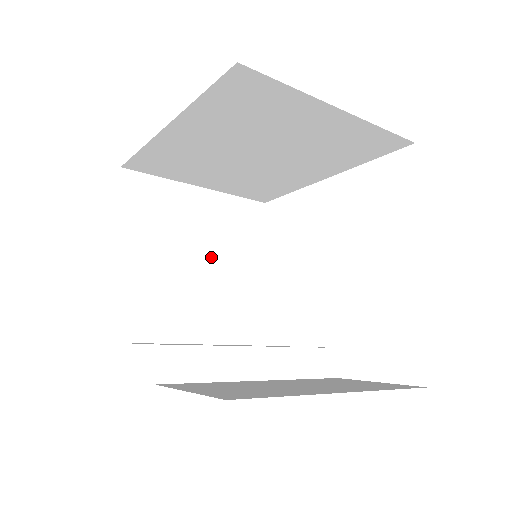
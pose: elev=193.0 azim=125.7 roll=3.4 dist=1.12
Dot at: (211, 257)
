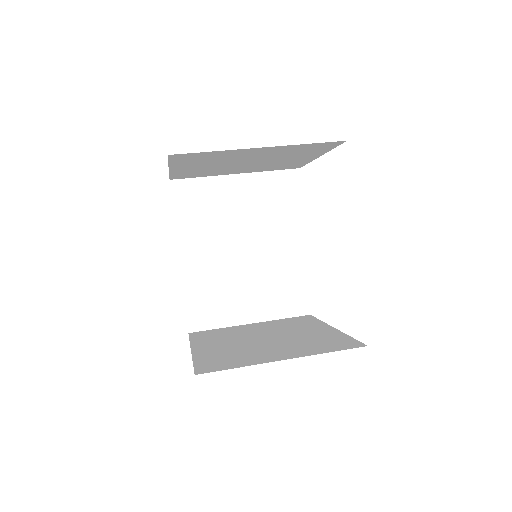
Dot at: (263, 160)
